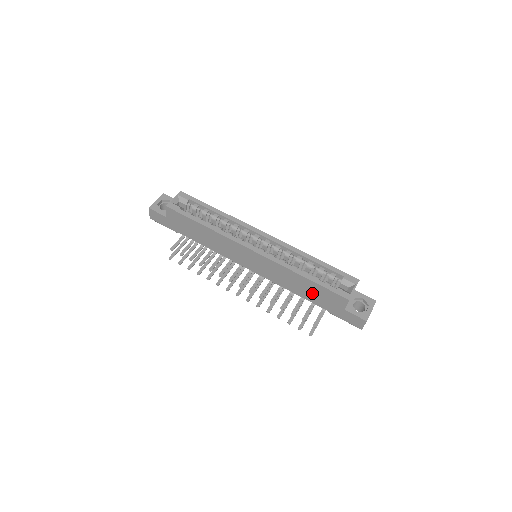
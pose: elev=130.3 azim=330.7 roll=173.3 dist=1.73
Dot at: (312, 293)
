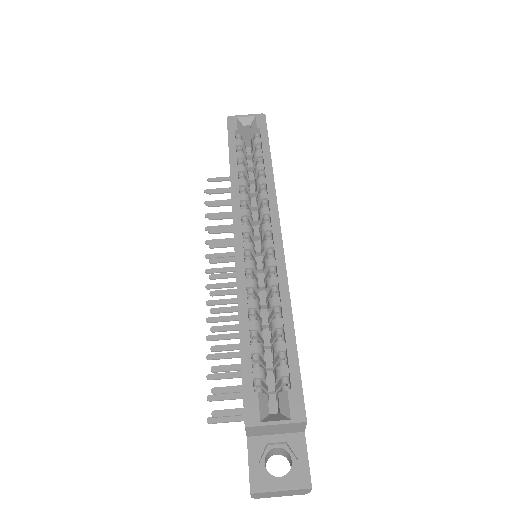
Dot at: occluded
